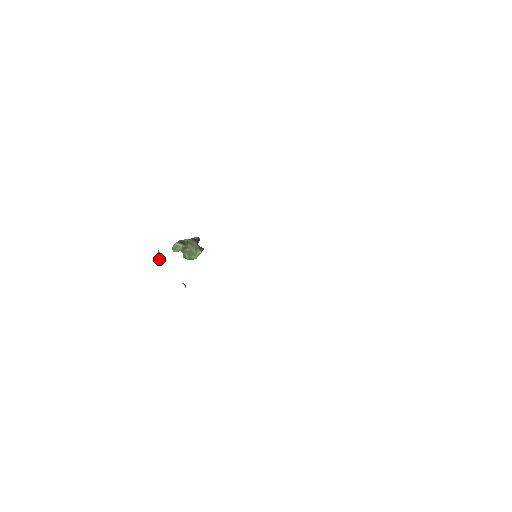
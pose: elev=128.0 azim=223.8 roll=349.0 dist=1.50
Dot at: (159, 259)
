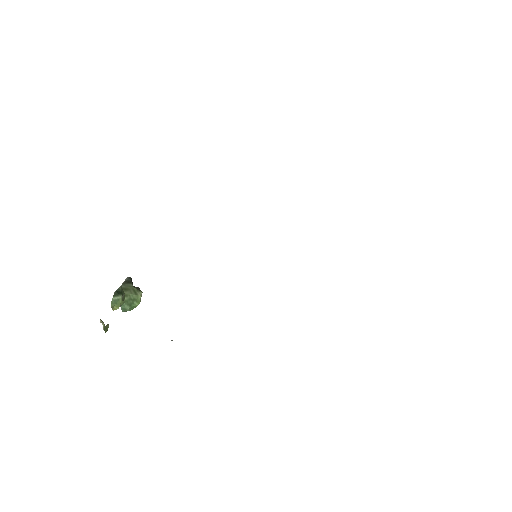
Dot at: occluded
